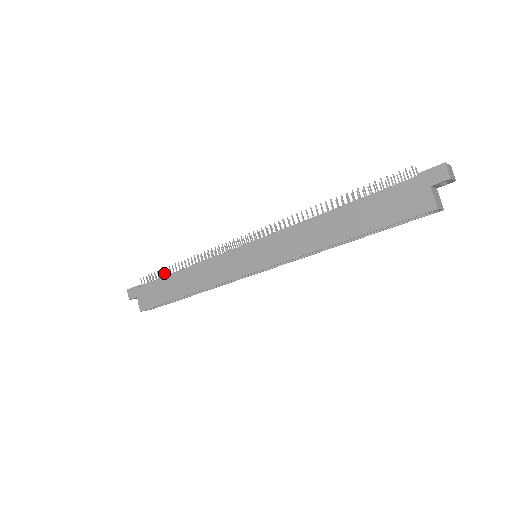
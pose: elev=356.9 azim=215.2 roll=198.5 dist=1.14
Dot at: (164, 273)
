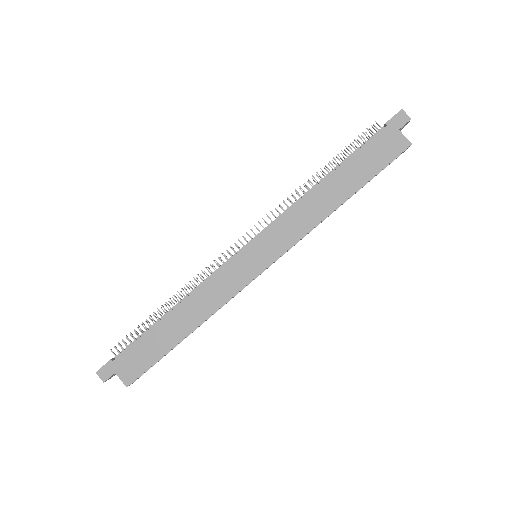
Dot at: (145, 326)
